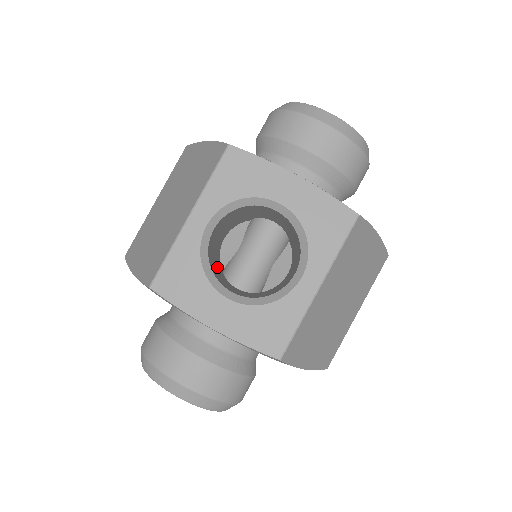
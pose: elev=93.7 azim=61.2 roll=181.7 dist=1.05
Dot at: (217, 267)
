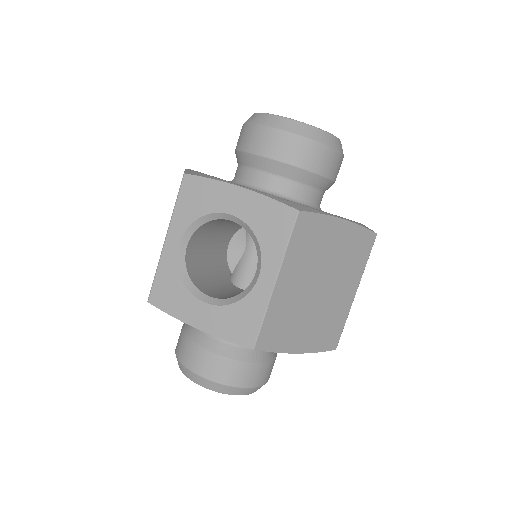
Dot at: (214, 273)
